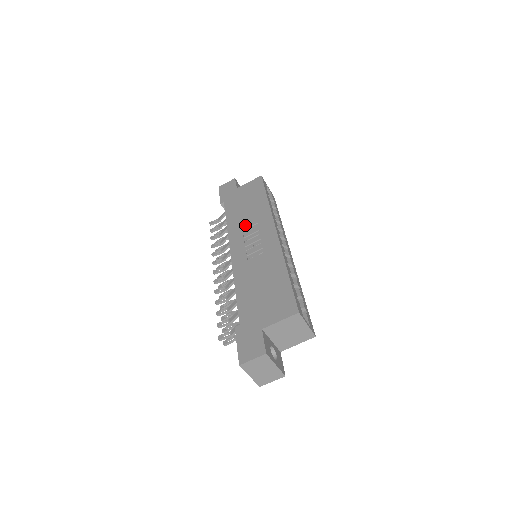
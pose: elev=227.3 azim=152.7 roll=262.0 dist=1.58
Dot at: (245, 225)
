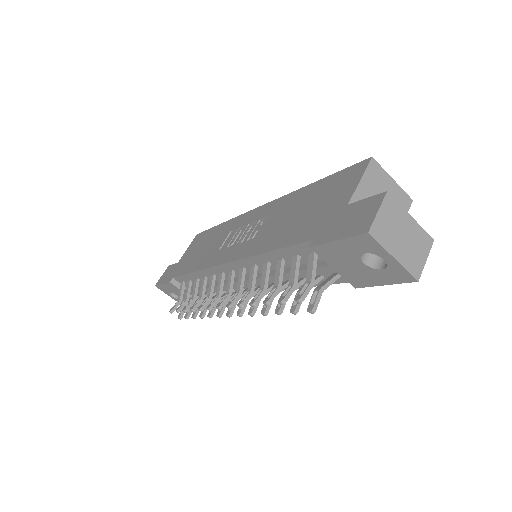
Dot at: (217, 247)
